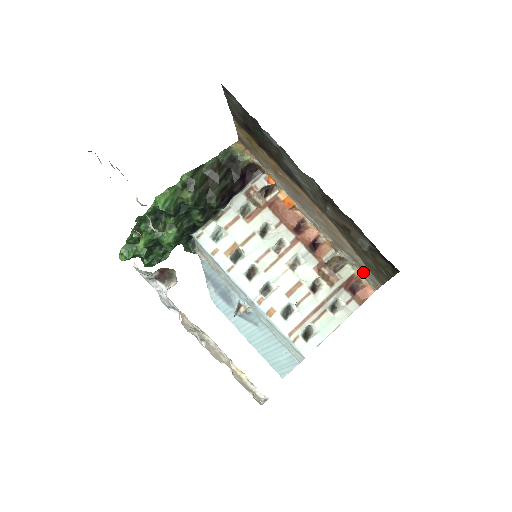
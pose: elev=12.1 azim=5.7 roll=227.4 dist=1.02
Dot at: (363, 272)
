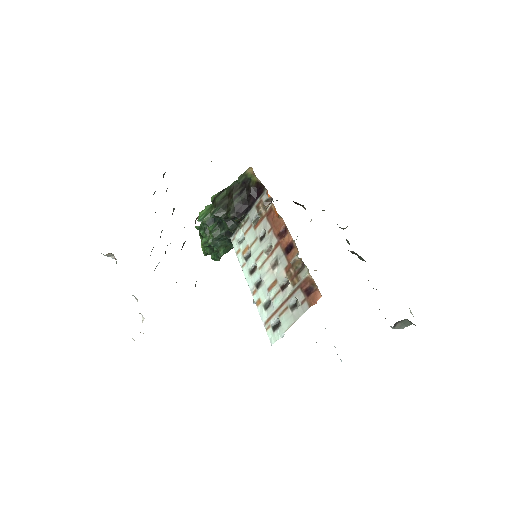
Dot at: occluded
